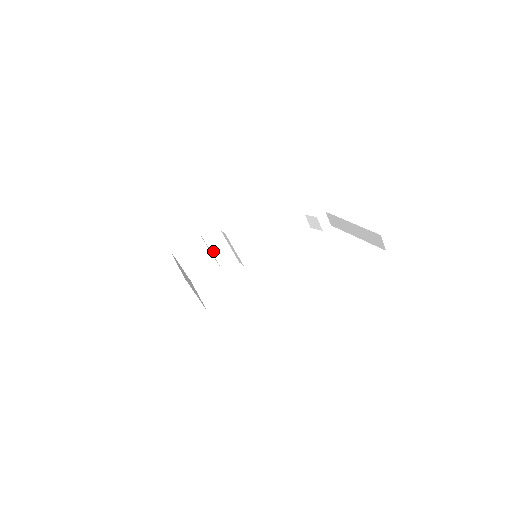
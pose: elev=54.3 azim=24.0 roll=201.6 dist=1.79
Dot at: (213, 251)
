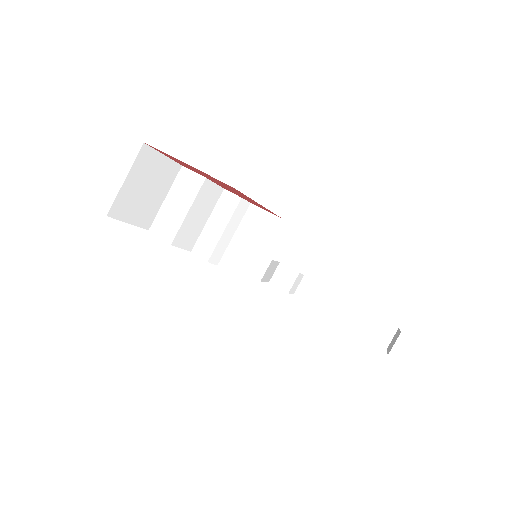
Dot at: (194, 204)
